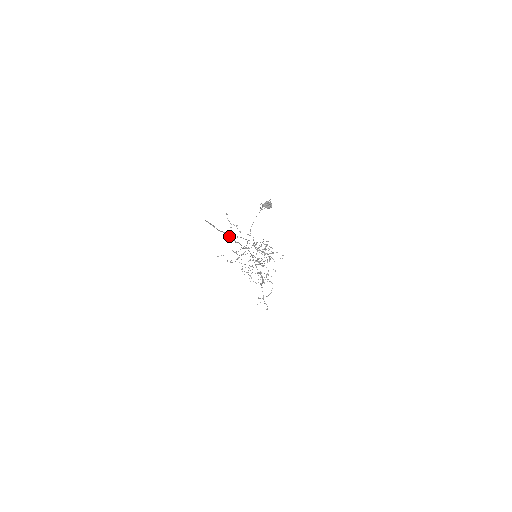
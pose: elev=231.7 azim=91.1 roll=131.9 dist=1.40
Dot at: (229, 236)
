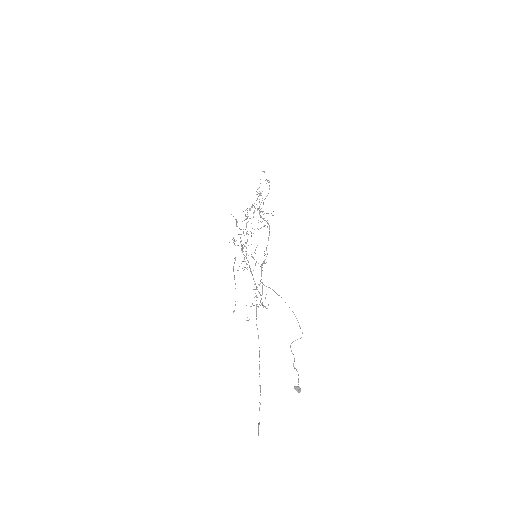
Dot at: (260, 391)
